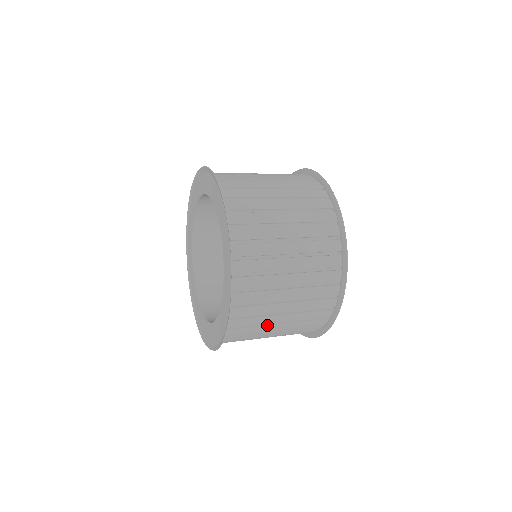
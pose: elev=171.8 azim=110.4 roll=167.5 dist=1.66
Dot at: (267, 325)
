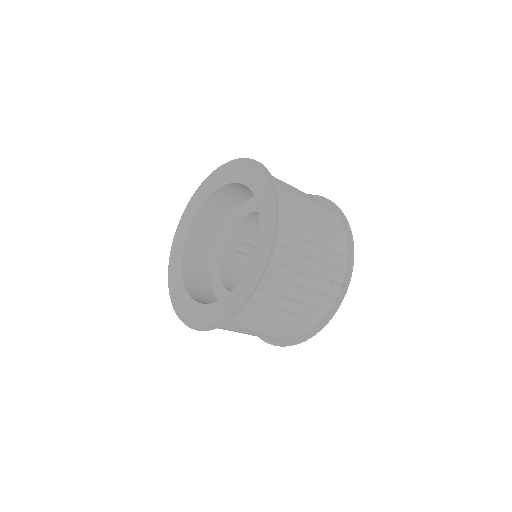
Dot at: (249, 329)
